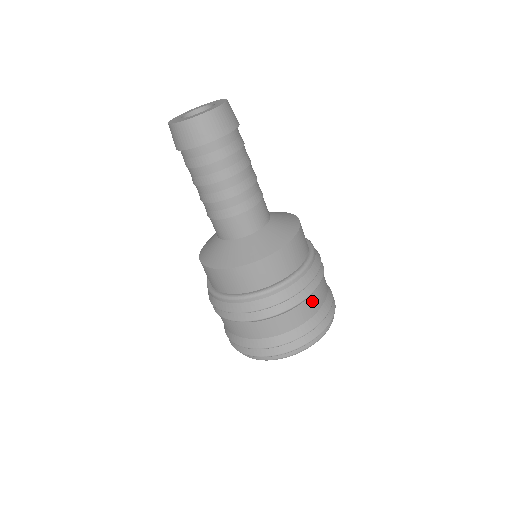
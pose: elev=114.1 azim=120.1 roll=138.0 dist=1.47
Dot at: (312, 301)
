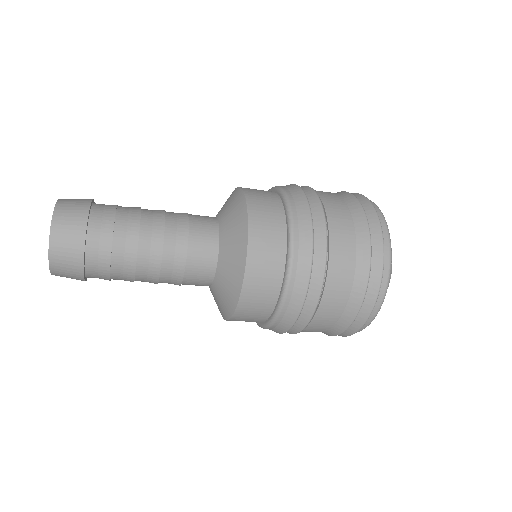
Dot at: (337, 260)
